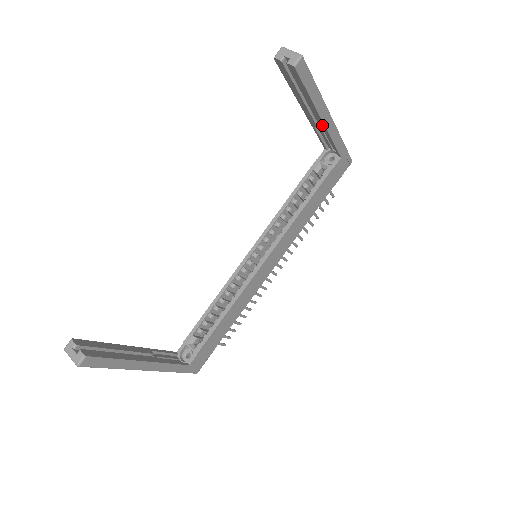
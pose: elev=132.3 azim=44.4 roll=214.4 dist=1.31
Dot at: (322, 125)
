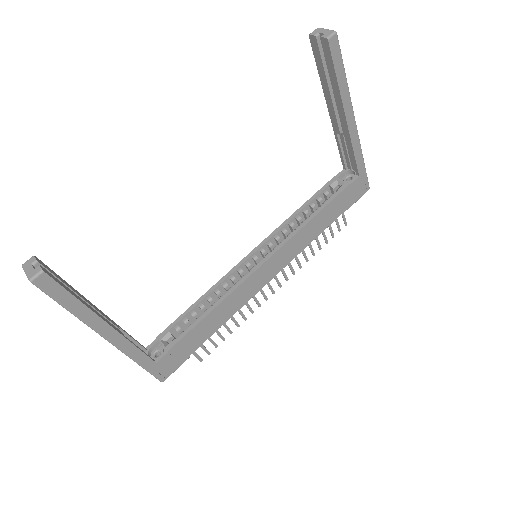
Dot at: (345, 126)
